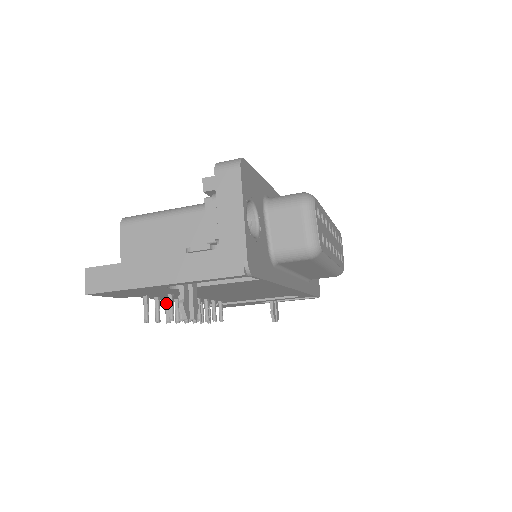
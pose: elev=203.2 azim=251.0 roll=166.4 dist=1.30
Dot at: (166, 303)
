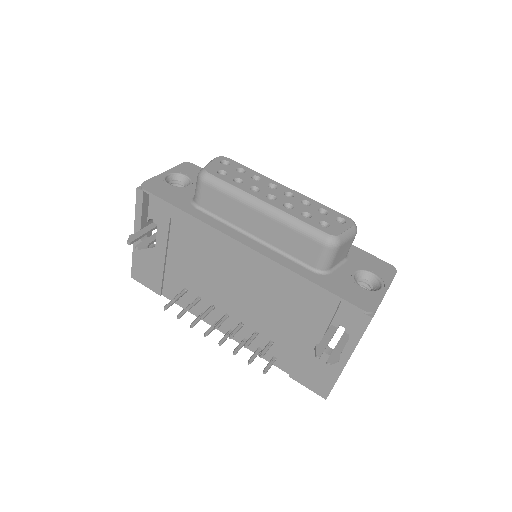
Dot at: (199, 316)
